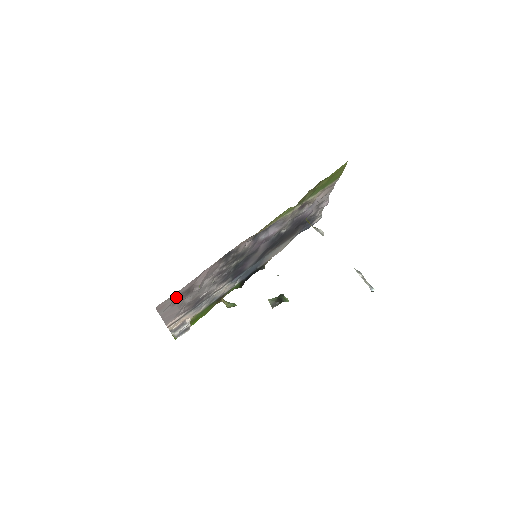
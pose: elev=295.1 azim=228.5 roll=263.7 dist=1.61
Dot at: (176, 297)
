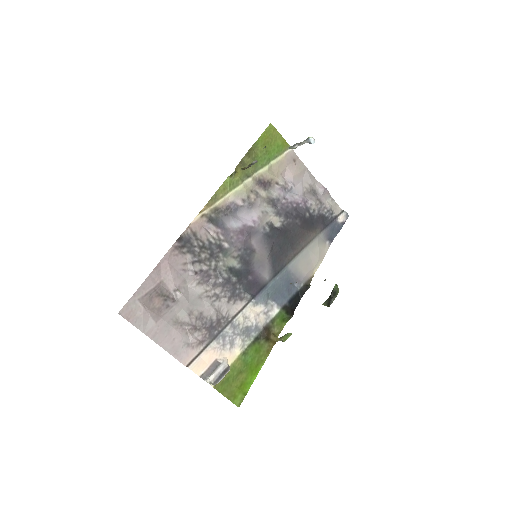
Dot at: (144, 301)
